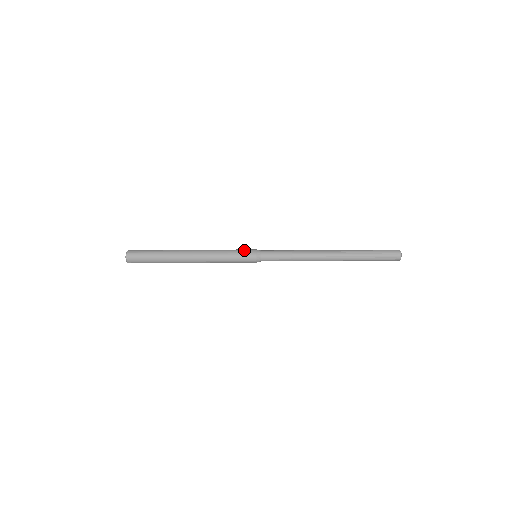
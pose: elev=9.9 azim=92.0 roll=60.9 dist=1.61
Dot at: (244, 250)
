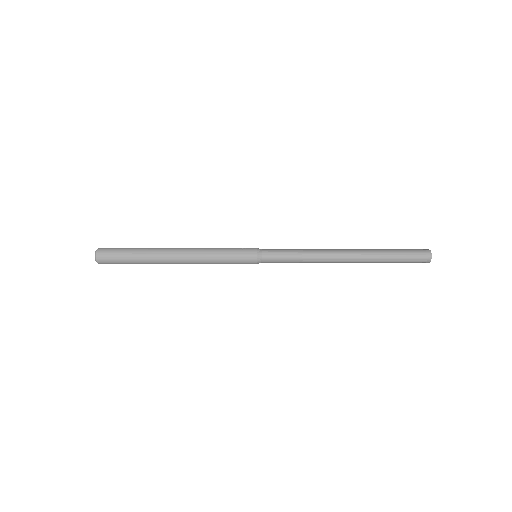
Dot at: occluded
